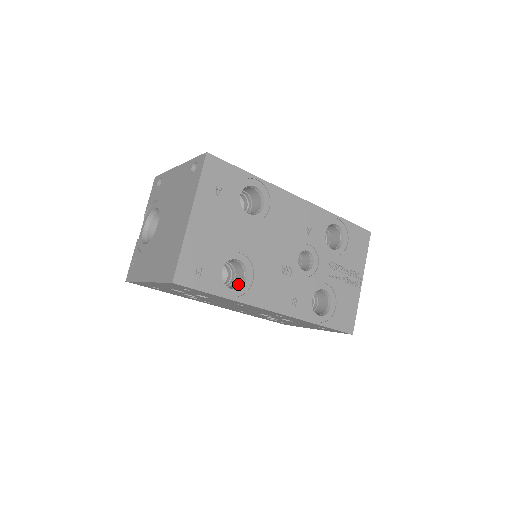
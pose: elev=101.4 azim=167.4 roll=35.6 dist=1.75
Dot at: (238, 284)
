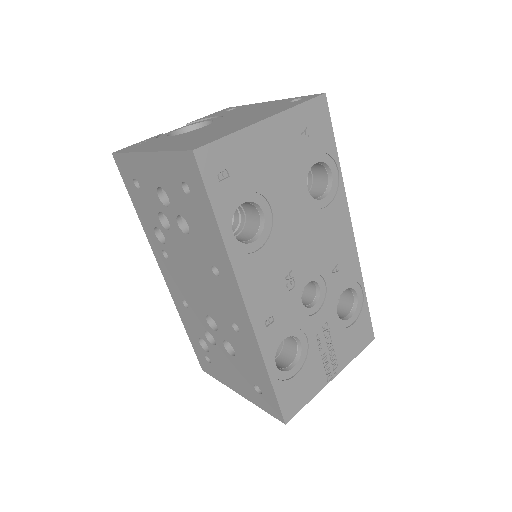
Dot at: (239, 240)
